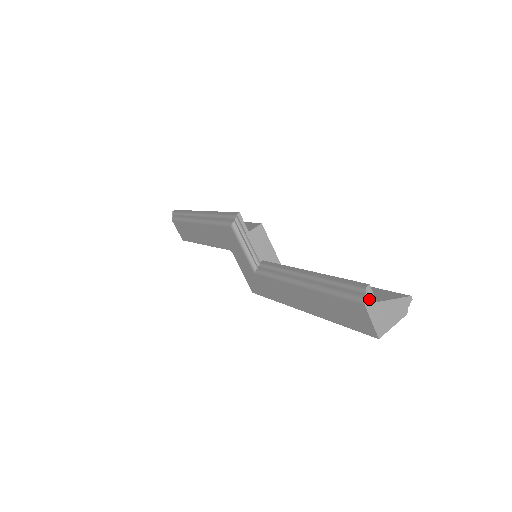
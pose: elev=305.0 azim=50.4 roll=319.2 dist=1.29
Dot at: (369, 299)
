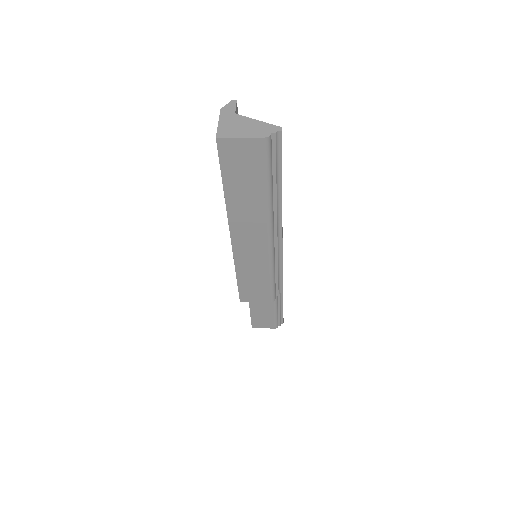
Dot at: (229, 108)
